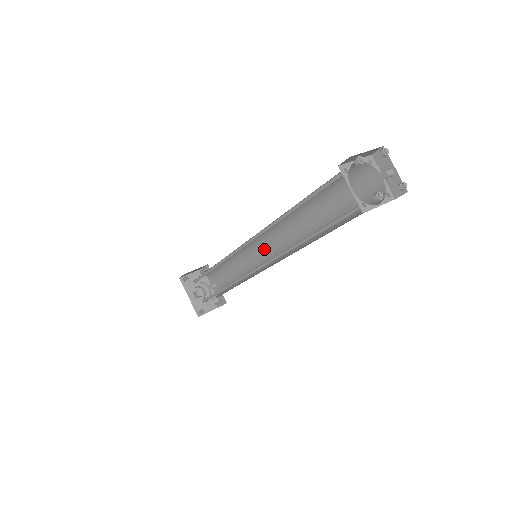
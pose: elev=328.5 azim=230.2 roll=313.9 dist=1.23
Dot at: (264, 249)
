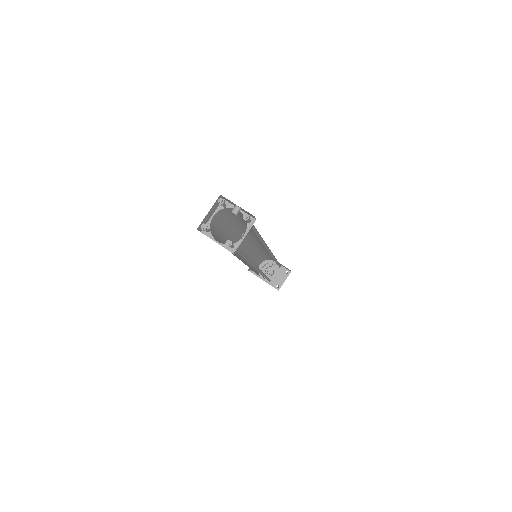
Dot at: occluded
